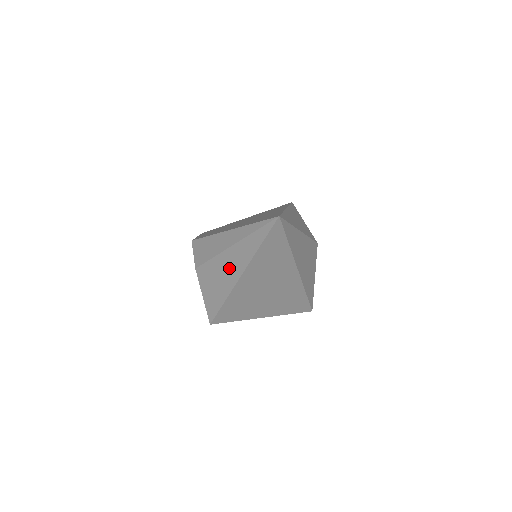
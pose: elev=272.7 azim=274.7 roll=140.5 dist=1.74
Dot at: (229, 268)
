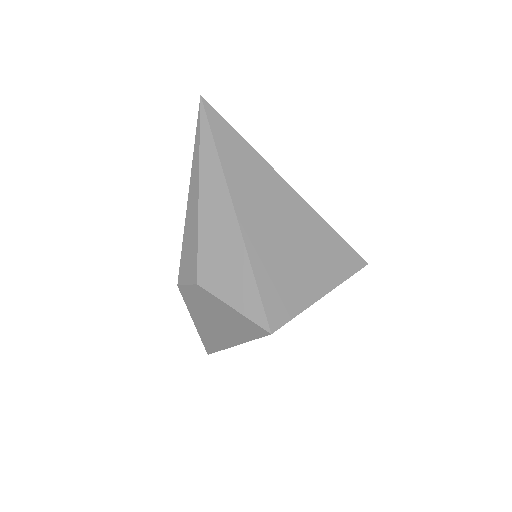
Dot at: (217, 216)
